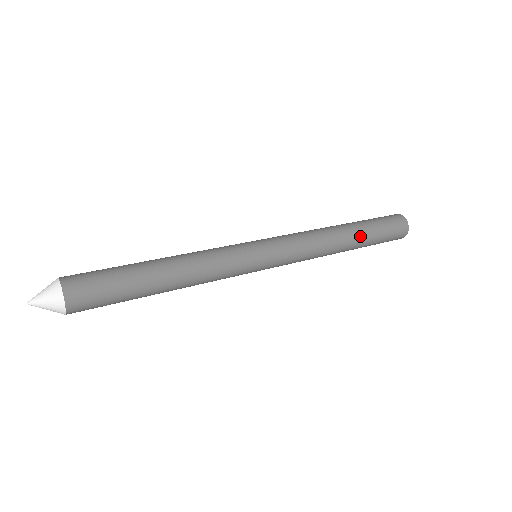
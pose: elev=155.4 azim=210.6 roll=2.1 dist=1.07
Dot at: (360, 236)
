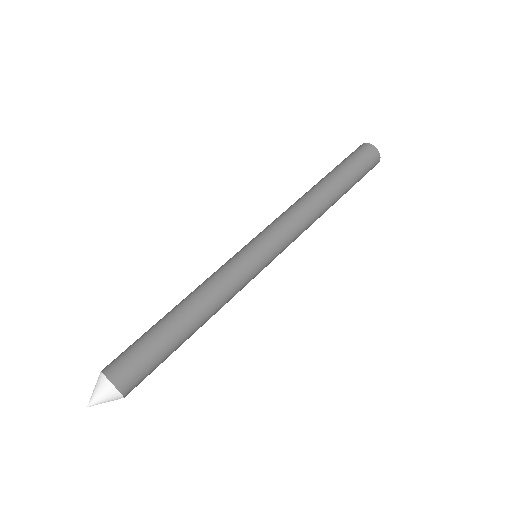
Dot at: (331, 179)
